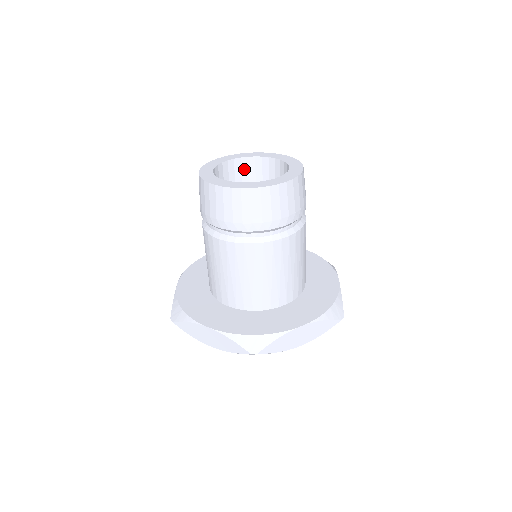
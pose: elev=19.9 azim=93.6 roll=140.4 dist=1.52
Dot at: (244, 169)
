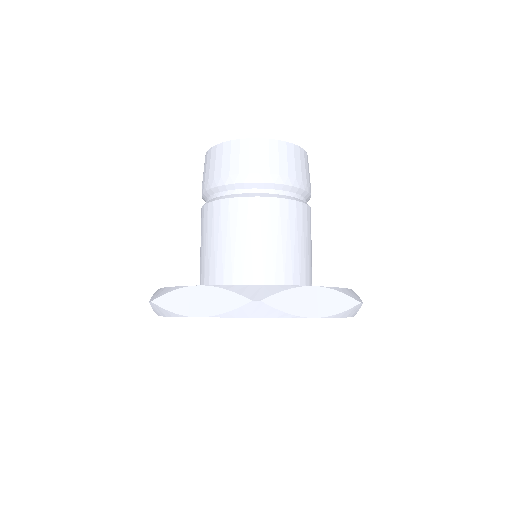
Dot at: occluded
